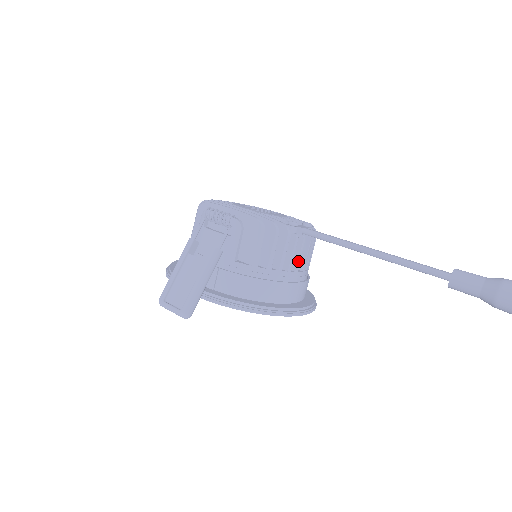
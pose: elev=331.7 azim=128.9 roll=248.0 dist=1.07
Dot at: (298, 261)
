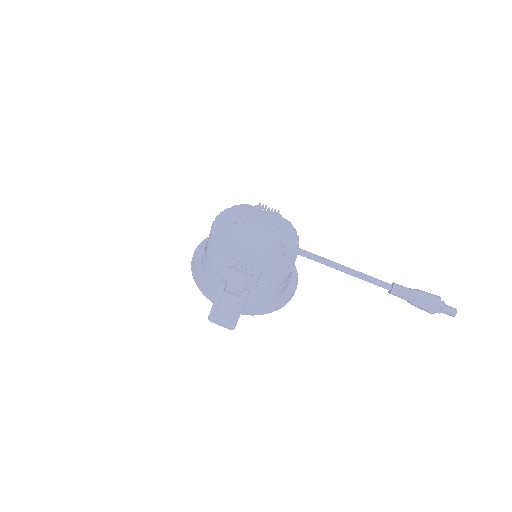
Dot at: occluded
